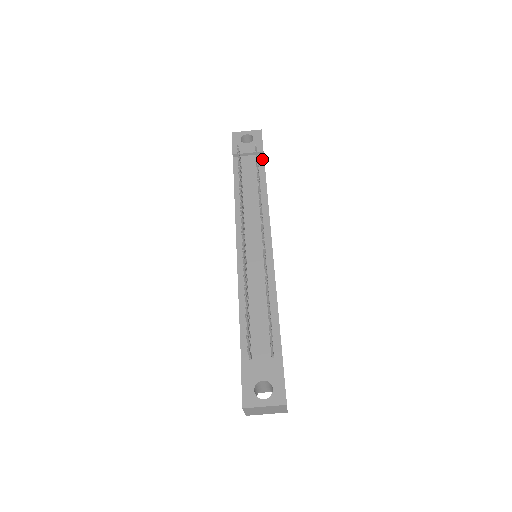
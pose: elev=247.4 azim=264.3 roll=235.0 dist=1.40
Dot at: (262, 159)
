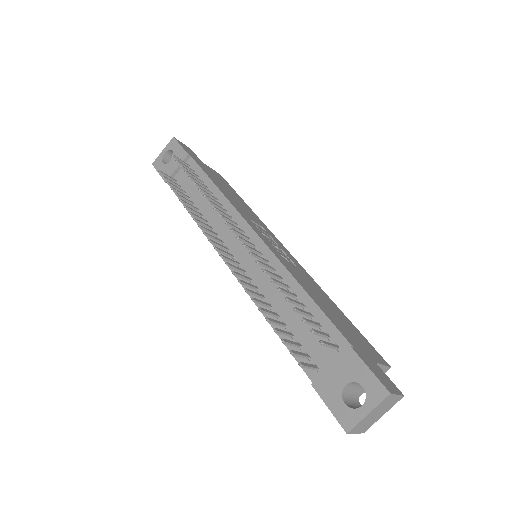
Dot at: (193, 162)
